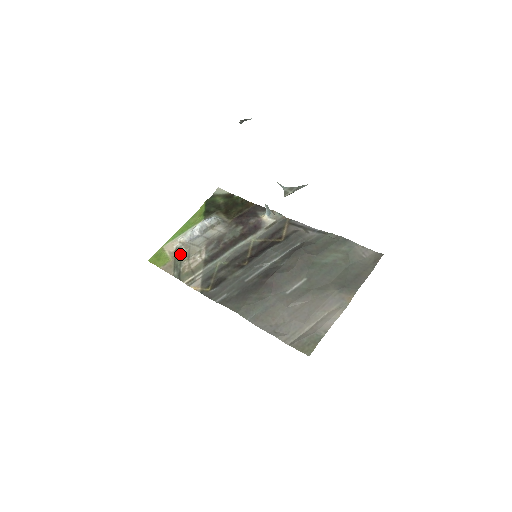
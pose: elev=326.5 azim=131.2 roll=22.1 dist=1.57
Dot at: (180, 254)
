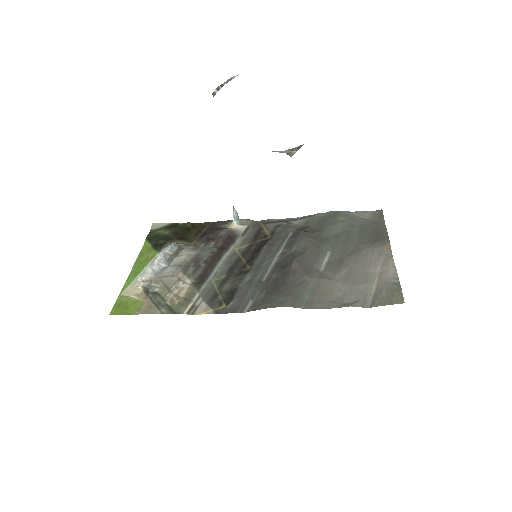
Dot at: (154, 291)
